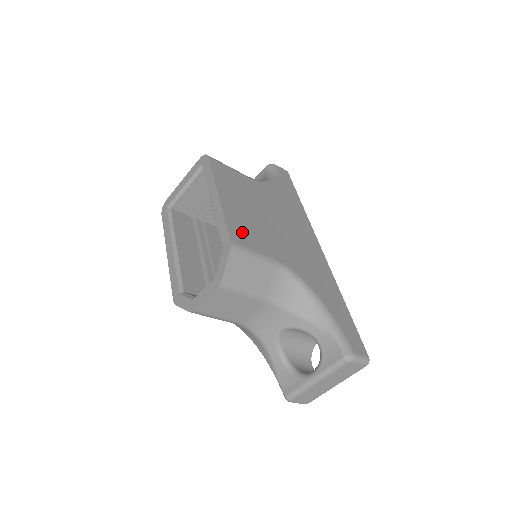
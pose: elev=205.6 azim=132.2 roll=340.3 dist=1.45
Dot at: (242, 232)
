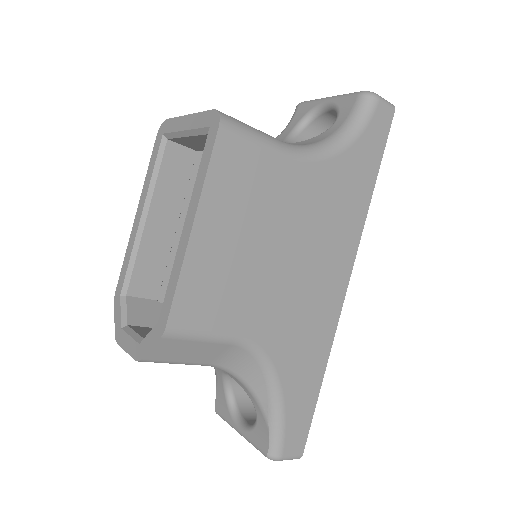
Dot at: (200, 300)
